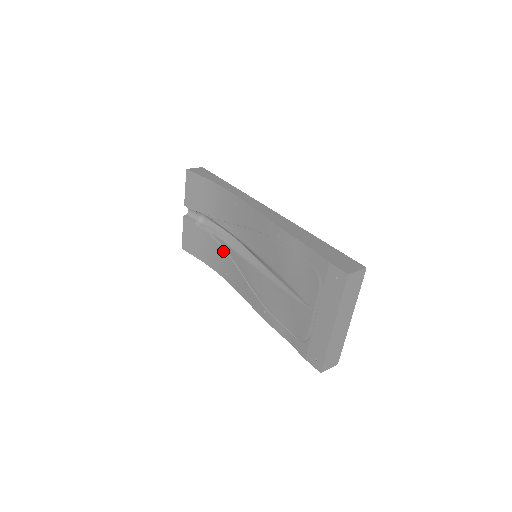
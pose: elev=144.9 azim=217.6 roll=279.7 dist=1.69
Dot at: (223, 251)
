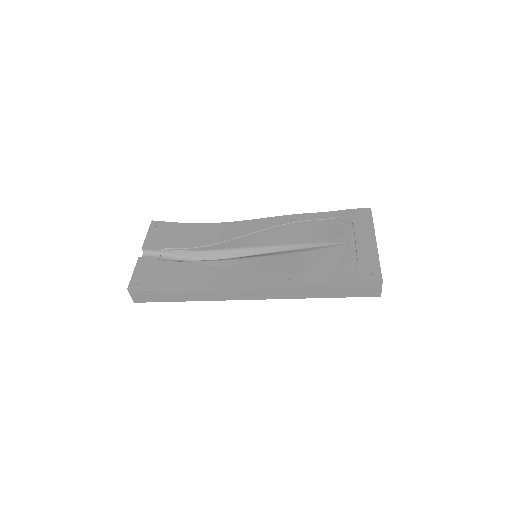
Dot at: (206, 268)
